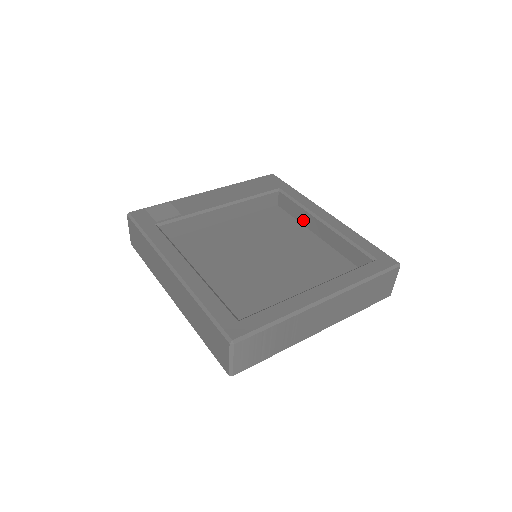
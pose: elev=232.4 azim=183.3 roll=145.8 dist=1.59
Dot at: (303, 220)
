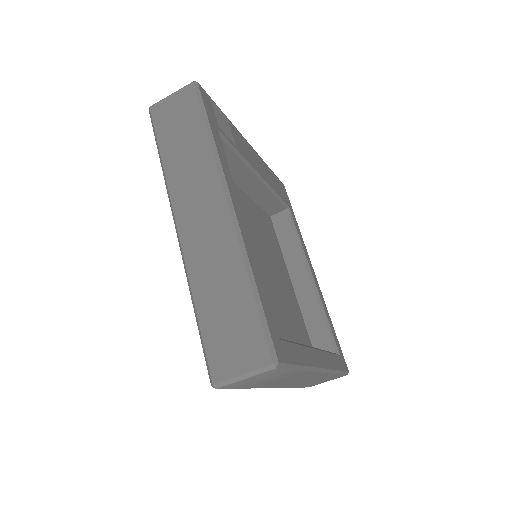
Dot at: (289, 255)
